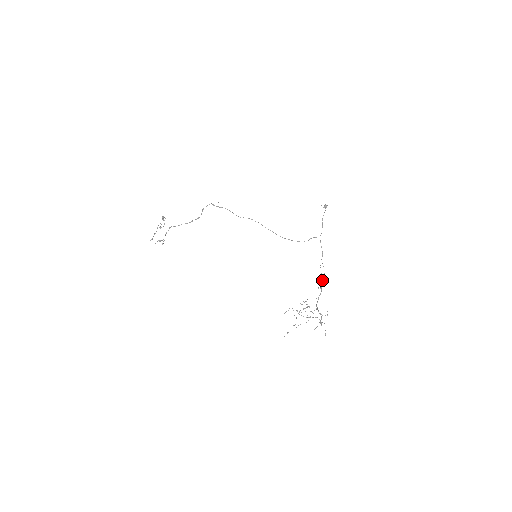
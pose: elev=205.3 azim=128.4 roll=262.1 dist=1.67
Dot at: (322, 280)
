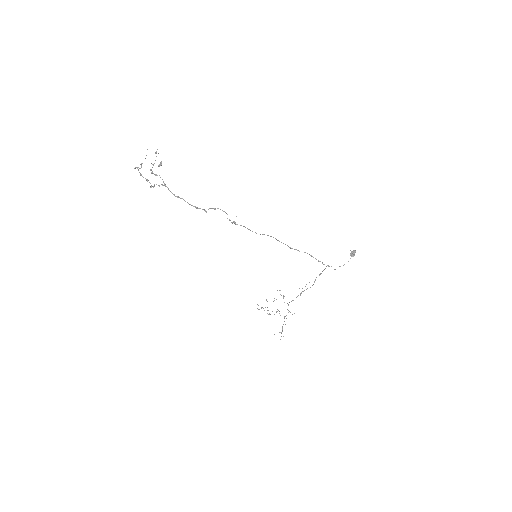
Dot at: occluded
